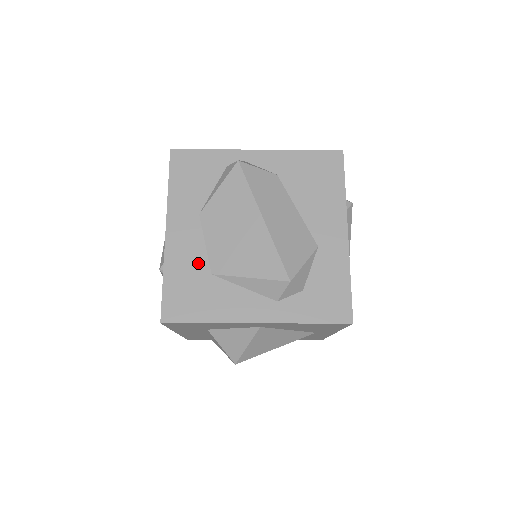
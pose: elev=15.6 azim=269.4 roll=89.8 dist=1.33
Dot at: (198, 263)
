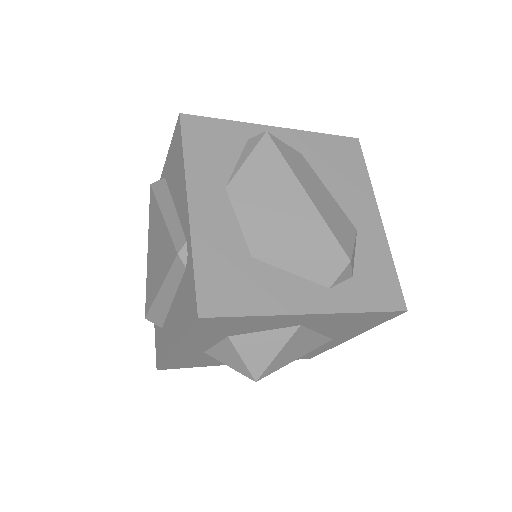
Dot at: (234, 244)
